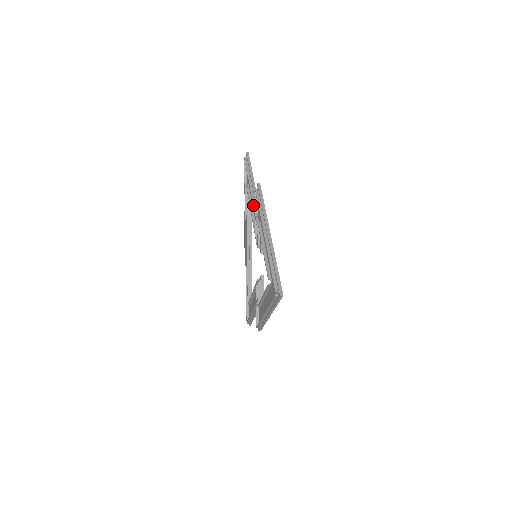
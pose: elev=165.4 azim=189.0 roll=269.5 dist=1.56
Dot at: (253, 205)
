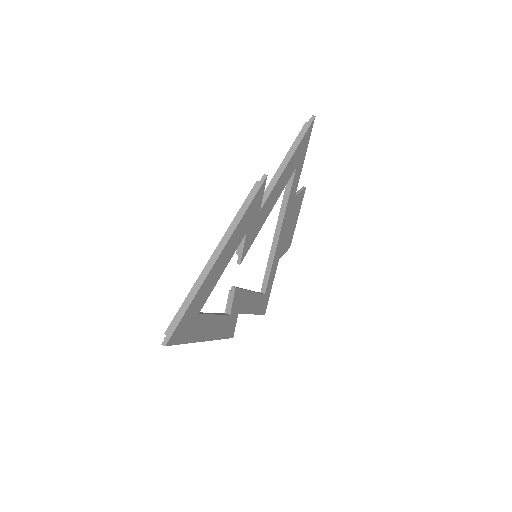
Dot at: occluded
